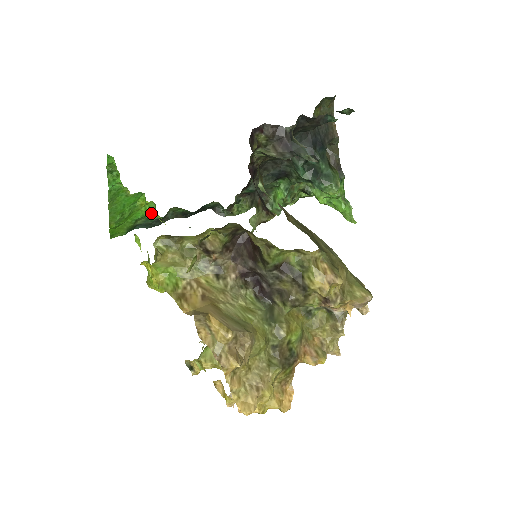
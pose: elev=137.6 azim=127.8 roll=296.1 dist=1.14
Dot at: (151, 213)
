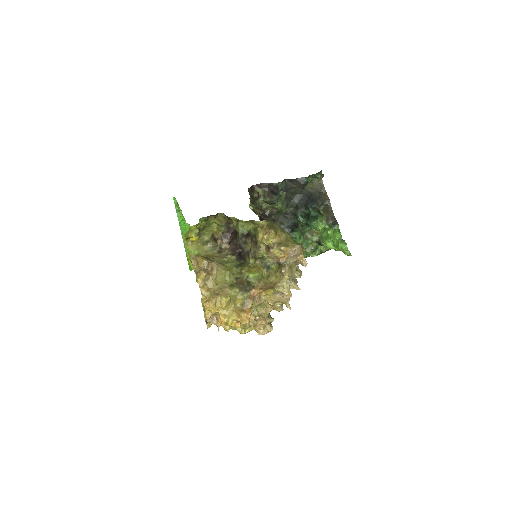
Dot at: occluded
